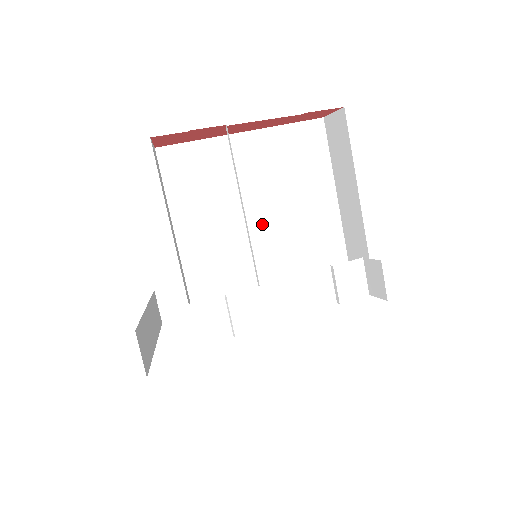
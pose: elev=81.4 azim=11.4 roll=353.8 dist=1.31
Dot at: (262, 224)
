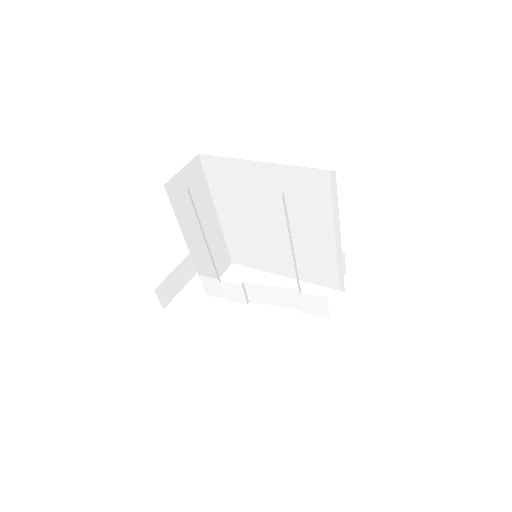
Dot at: (276, 228)
